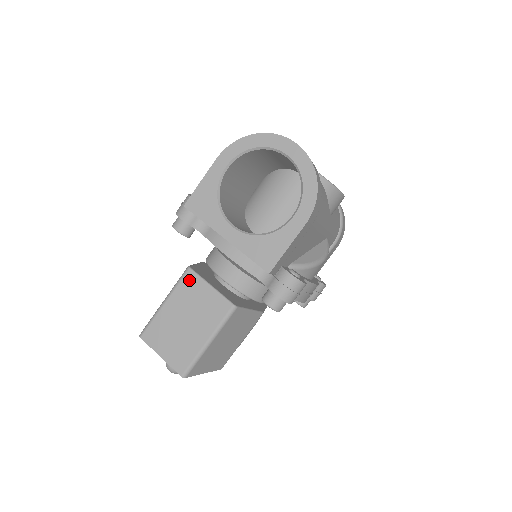
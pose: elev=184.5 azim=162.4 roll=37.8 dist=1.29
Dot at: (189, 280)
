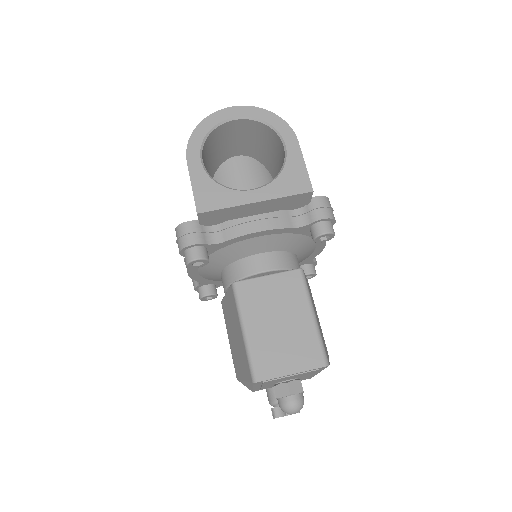
Dot at: (245, 290)
